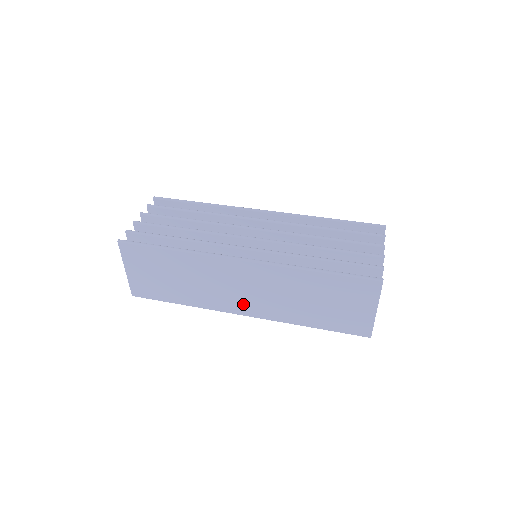
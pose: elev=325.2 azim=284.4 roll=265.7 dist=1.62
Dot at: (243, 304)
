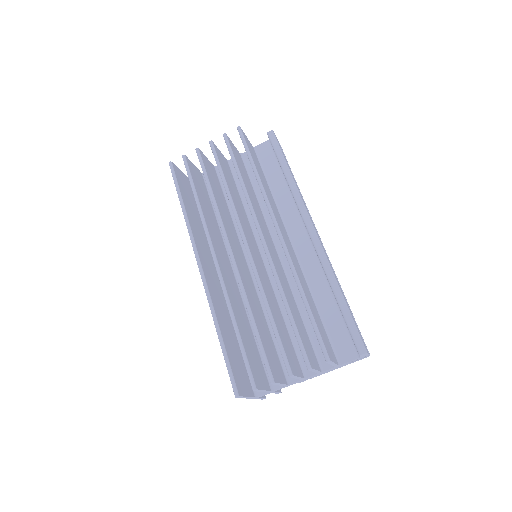
Dot at: occluded
